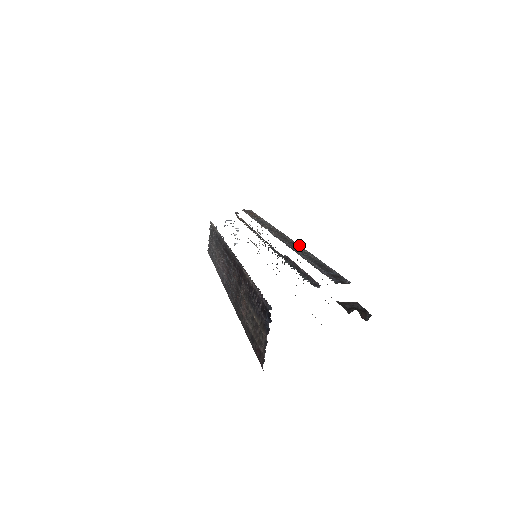
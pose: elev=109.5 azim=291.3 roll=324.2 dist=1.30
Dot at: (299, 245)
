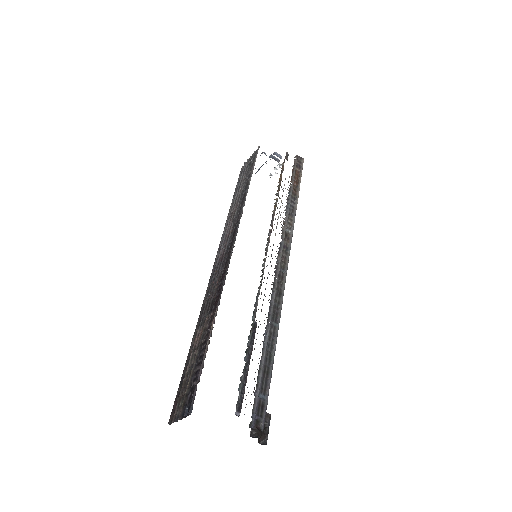
Dot at: (281, 306)
